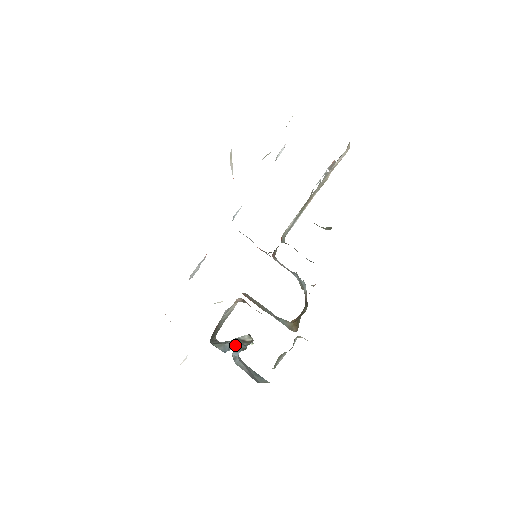
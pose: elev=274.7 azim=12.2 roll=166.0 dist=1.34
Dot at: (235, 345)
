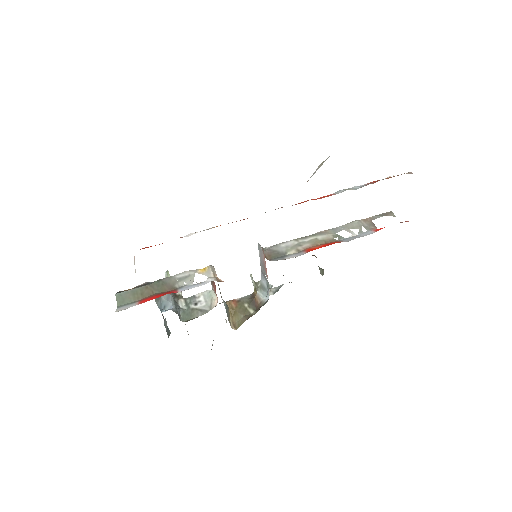
Dot at: (178, 314)
